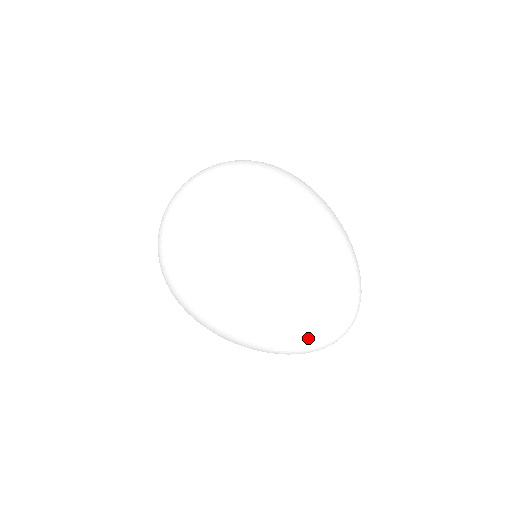
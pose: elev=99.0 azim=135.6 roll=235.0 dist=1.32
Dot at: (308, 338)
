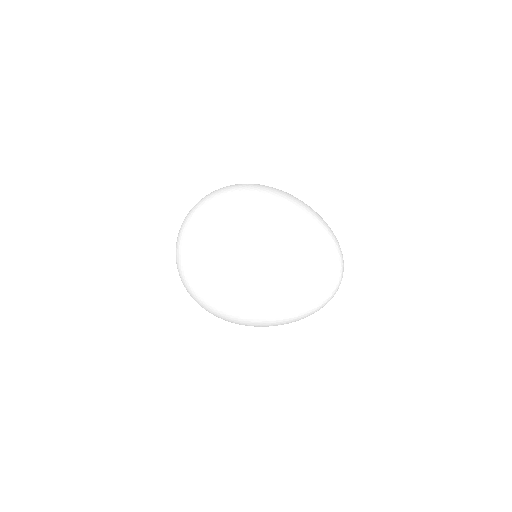
Dot at: (306, 280)
